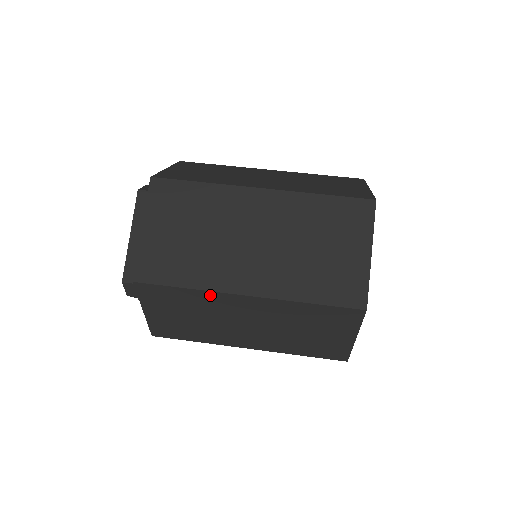
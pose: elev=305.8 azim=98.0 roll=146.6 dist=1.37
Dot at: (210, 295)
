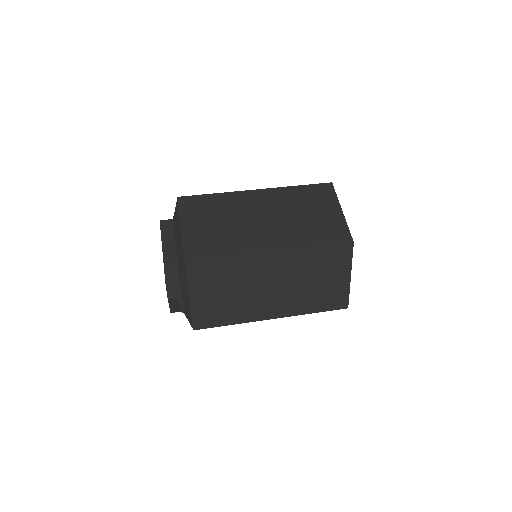
Dot at: (245, 260)
